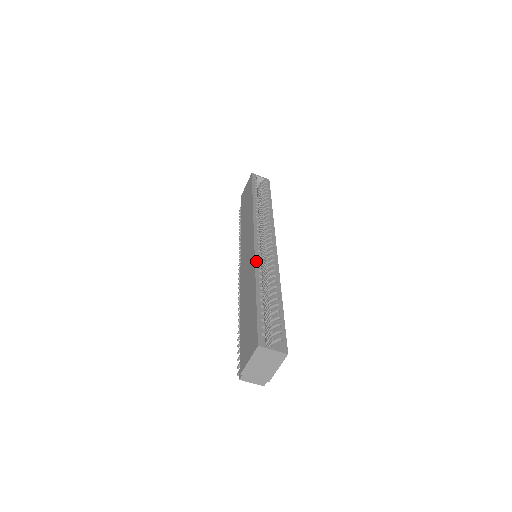
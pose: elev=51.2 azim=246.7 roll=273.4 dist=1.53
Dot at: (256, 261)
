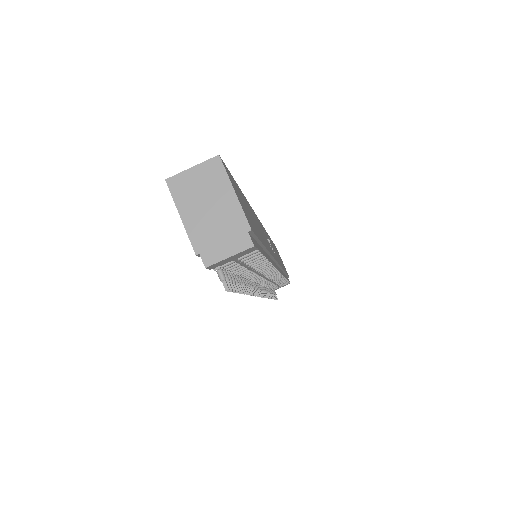
Dot at: occluded
